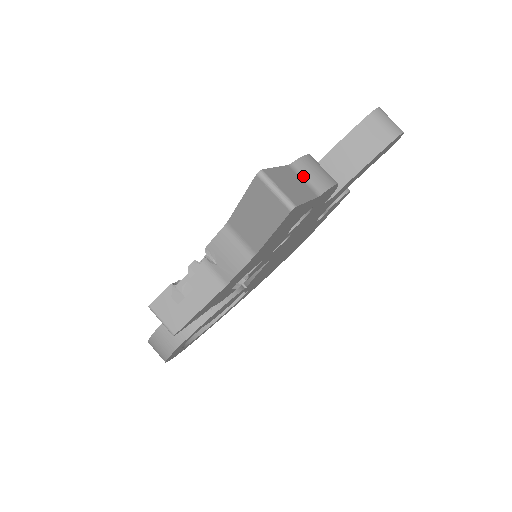
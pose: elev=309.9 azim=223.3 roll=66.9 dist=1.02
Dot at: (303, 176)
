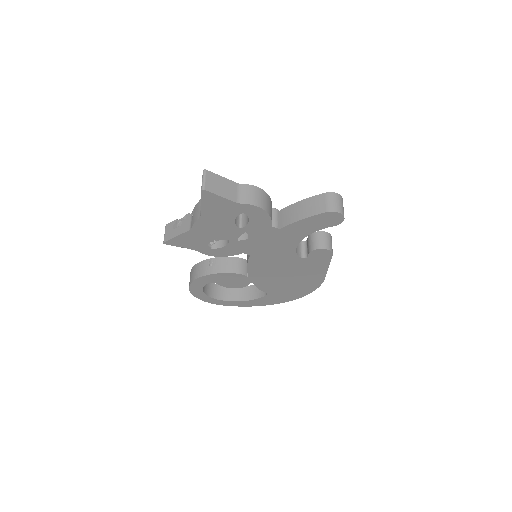
Dot at: (241, 192)
